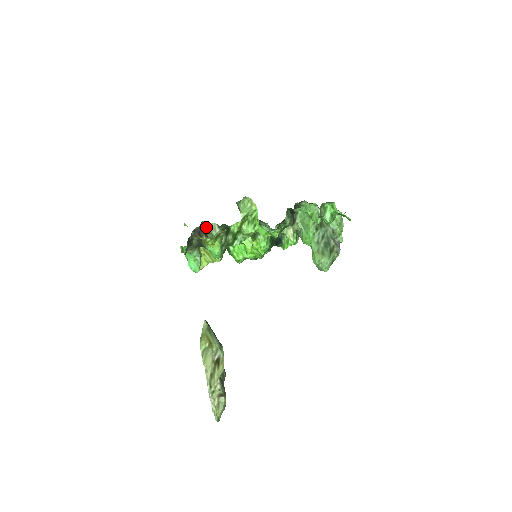
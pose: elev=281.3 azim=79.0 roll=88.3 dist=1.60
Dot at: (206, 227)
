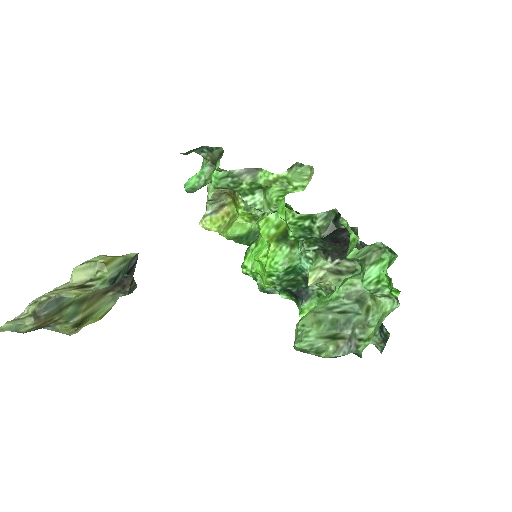
Dot at: occluded
